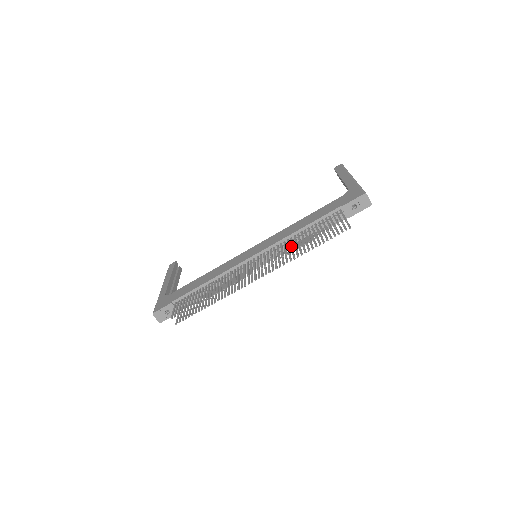
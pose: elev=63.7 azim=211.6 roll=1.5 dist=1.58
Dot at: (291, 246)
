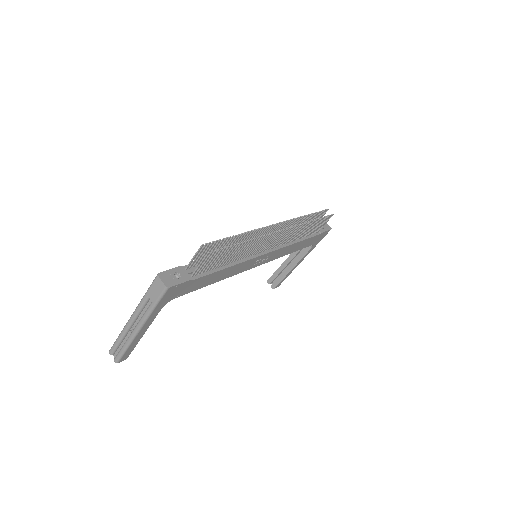
Dot at: (288, 240)
